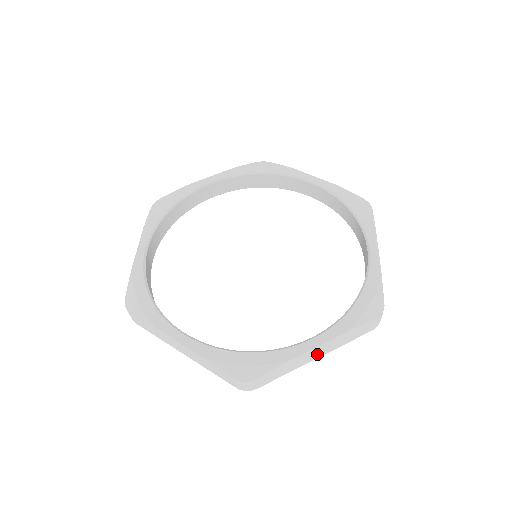
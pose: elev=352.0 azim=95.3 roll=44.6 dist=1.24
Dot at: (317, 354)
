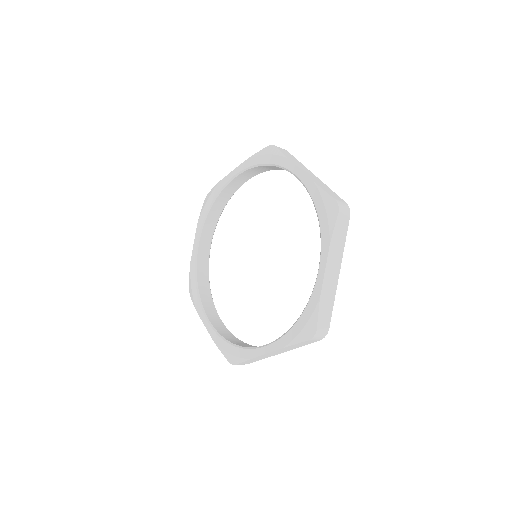
Dot at: (277, 353)
